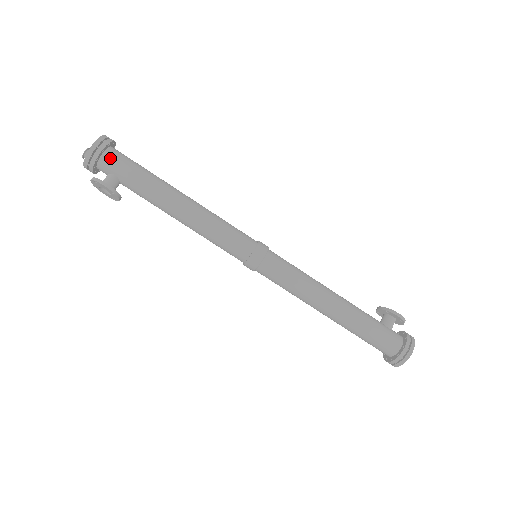
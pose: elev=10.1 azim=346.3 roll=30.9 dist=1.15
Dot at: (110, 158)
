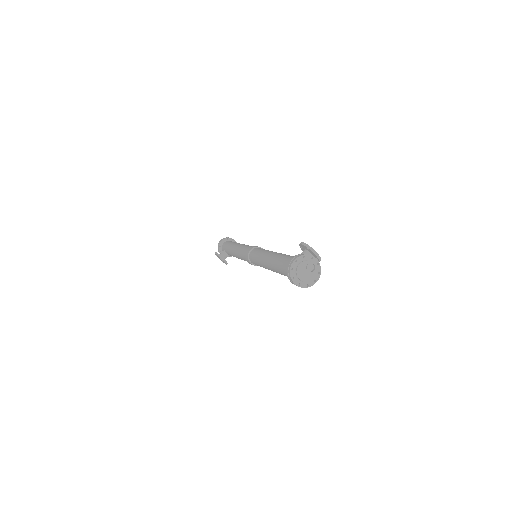
Dot at: (224, 243)
